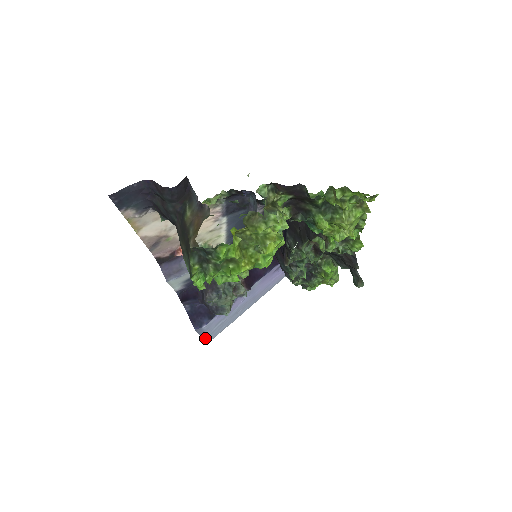
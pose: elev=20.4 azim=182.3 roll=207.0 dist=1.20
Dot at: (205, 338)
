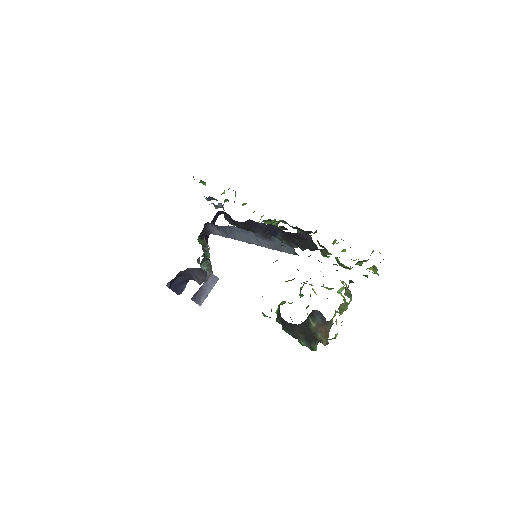
Dot at: occluded
